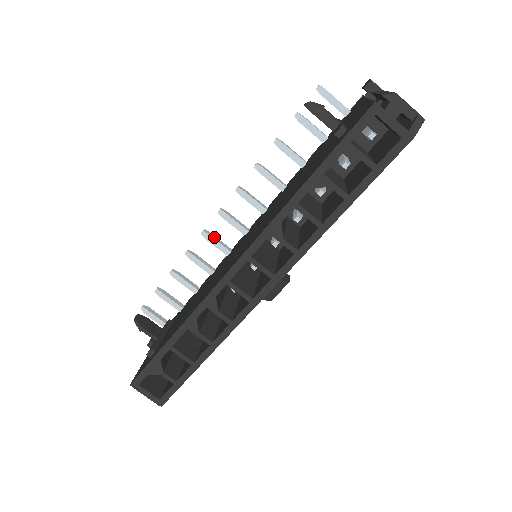
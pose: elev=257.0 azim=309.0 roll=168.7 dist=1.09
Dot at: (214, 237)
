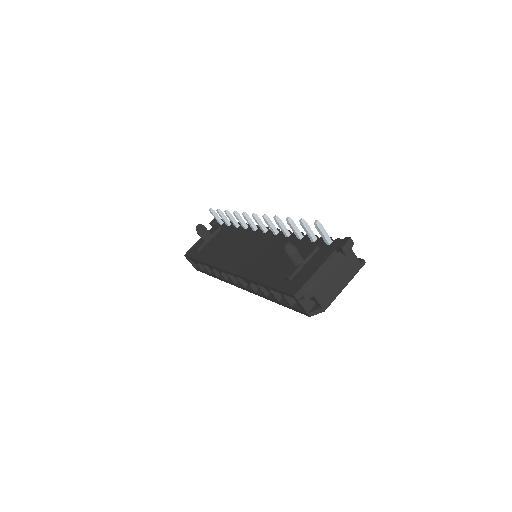
Dot at: (249, 219)
